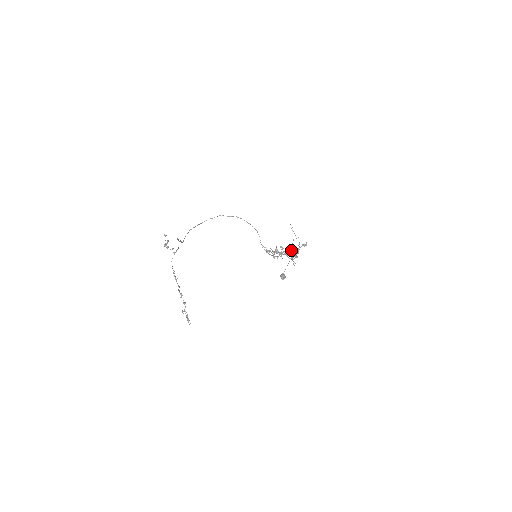
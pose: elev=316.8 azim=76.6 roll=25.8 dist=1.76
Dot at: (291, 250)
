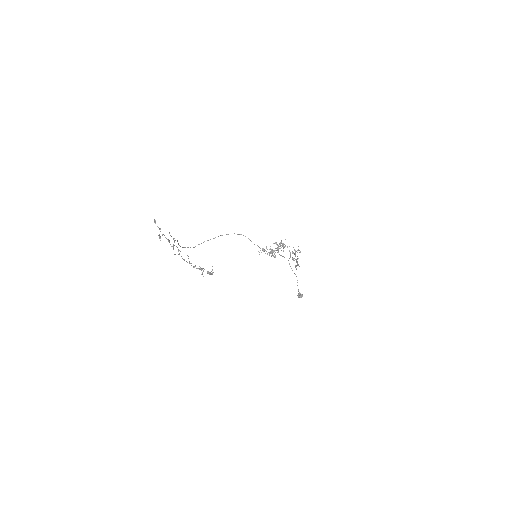
Dot at: occluded
